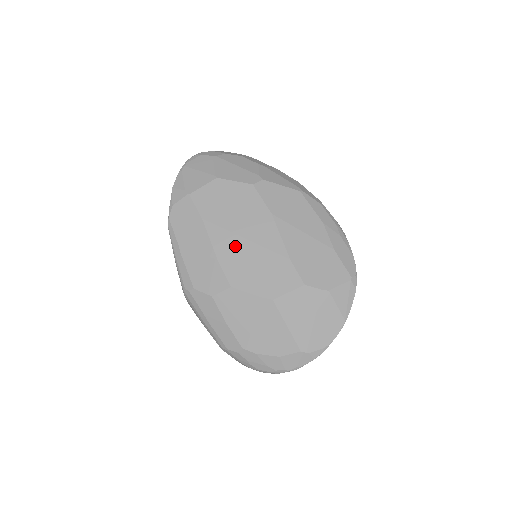
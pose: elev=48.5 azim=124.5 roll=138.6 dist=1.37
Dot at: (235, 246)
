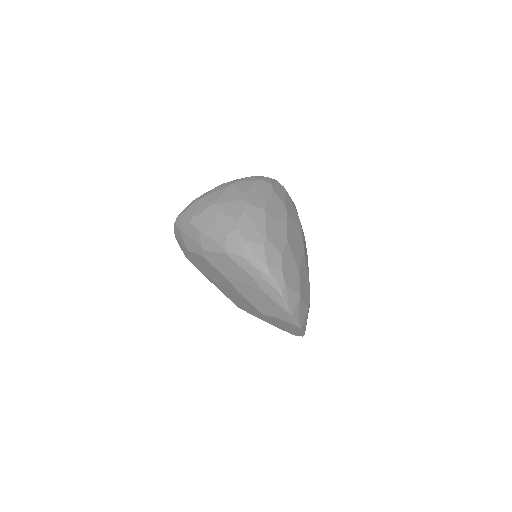
Dot at: (223, 289)
